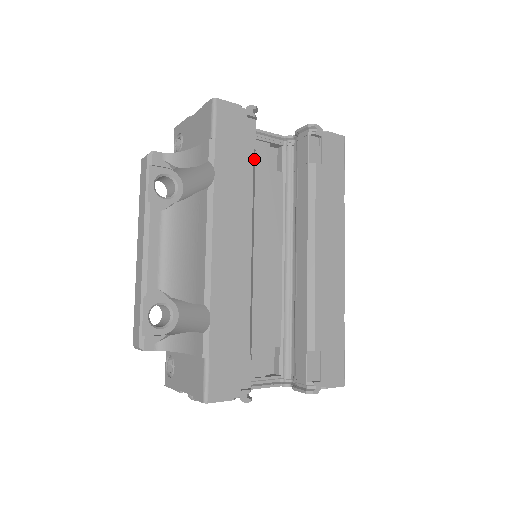
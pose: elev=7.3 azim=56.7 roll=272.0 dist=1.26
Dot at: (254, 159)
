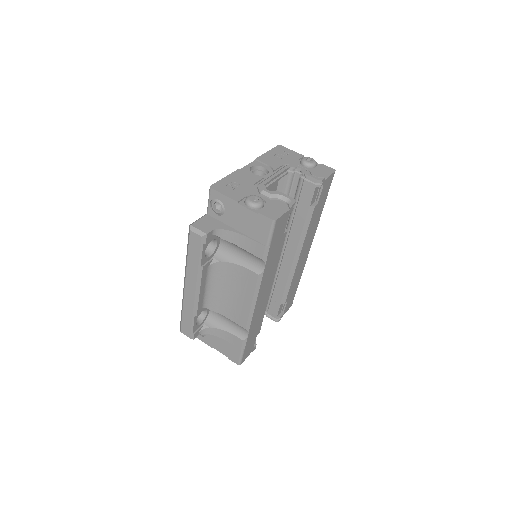
Dot at: occluded
